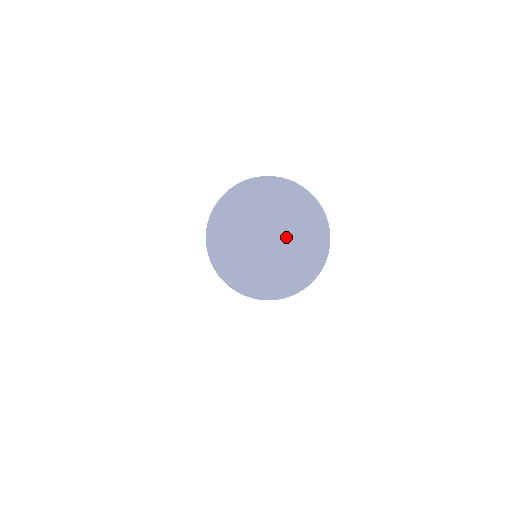
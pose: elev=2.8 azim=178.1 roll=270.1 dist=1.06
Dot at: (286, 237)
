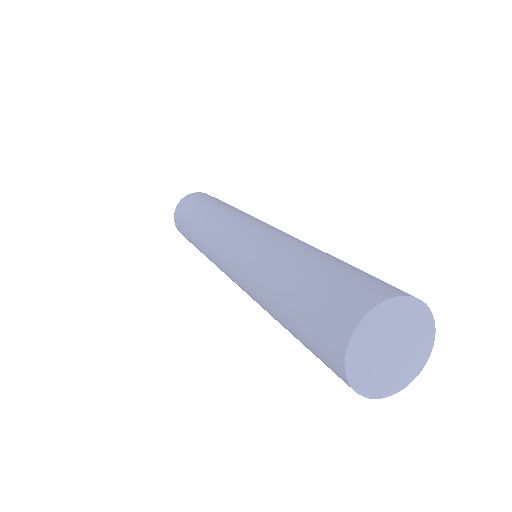
Dot at: (404, 339)
